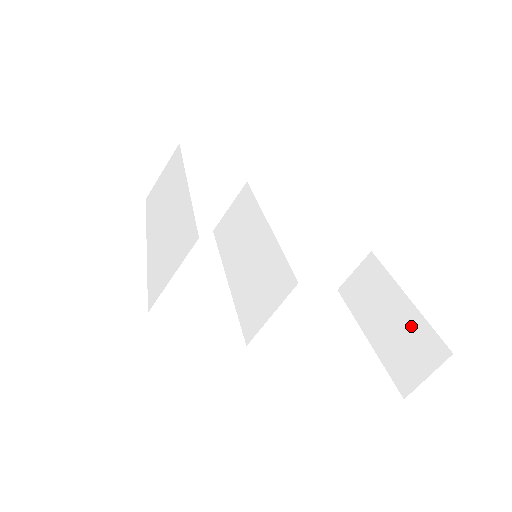
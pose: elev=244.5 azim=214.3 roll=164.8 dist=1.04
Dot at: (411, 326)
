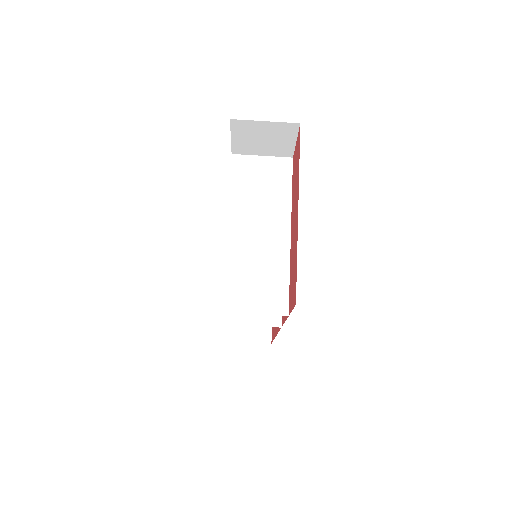
Dot at: occluded
